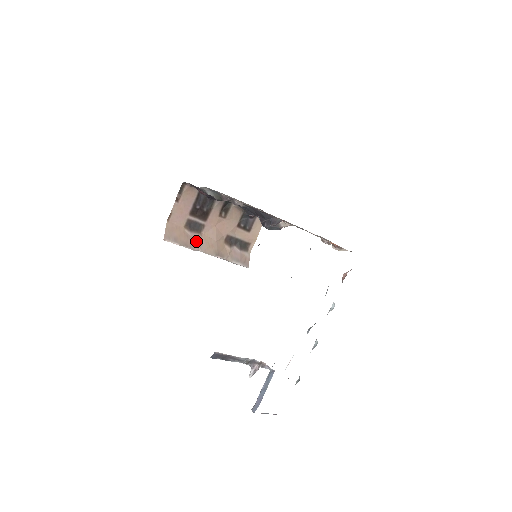
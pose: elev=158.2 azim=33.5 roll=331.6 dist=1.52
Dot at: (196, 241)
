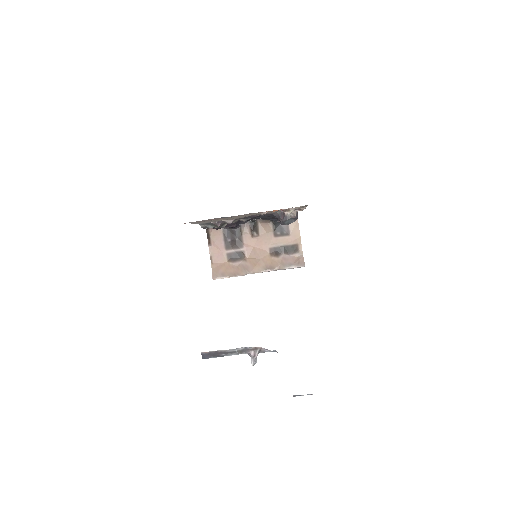
Dot at: (242, 267)
